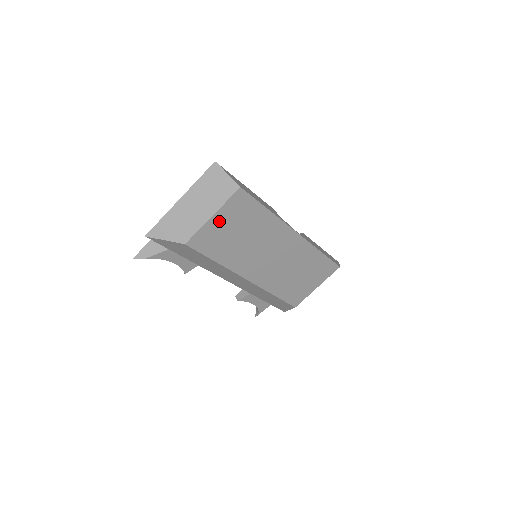
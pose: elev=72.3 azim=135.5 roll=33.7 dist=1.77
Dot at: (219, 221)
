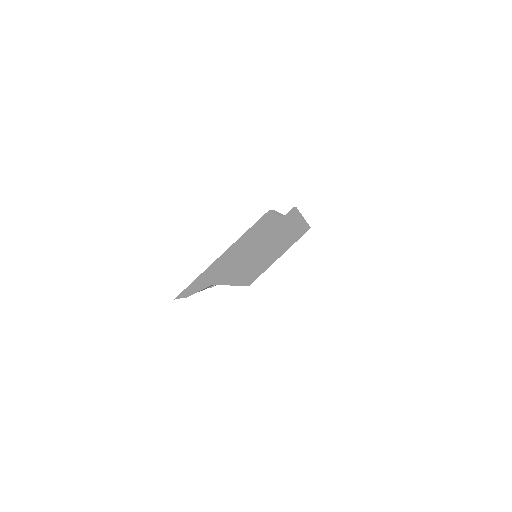
Dot at: occluded
